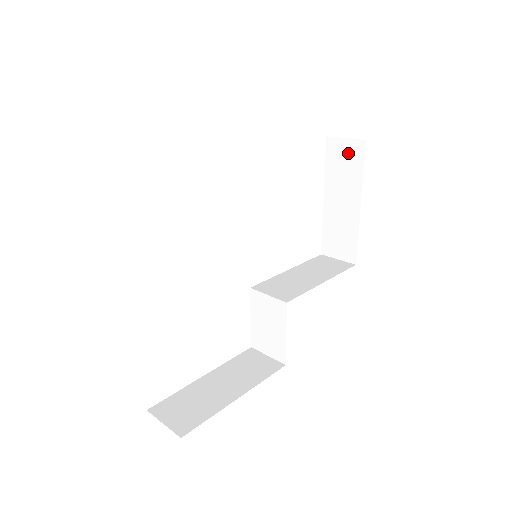
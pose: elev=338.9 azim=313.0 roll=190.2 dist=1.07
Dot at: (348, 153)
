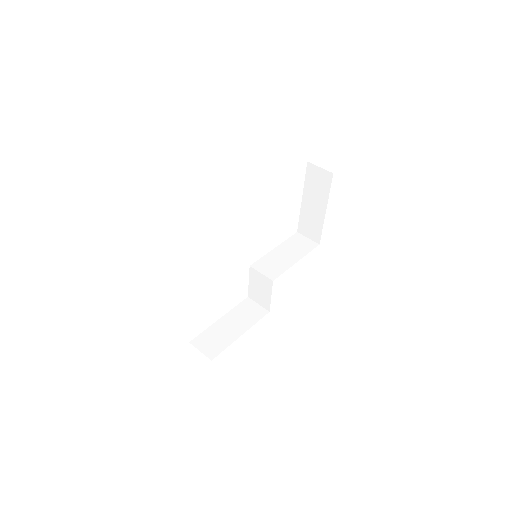
Dot at: (321, 177)
